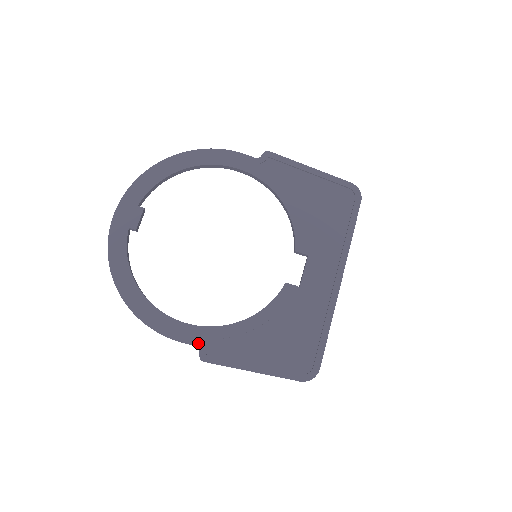
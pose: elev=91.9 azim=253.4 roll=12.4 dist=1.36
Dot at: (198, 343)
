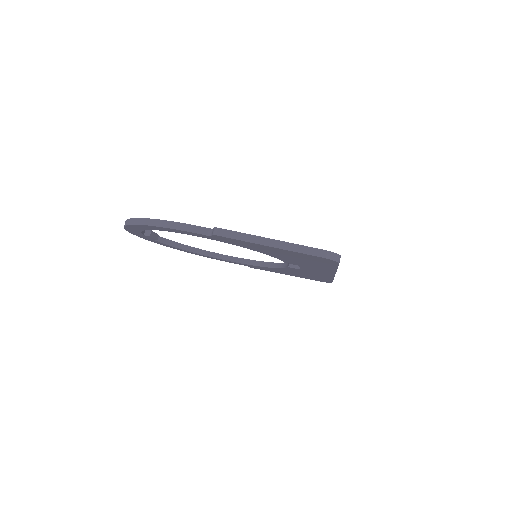
Dot at: (212, 229)
